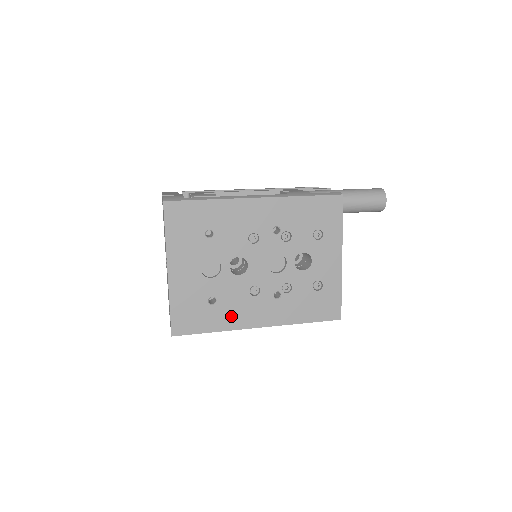
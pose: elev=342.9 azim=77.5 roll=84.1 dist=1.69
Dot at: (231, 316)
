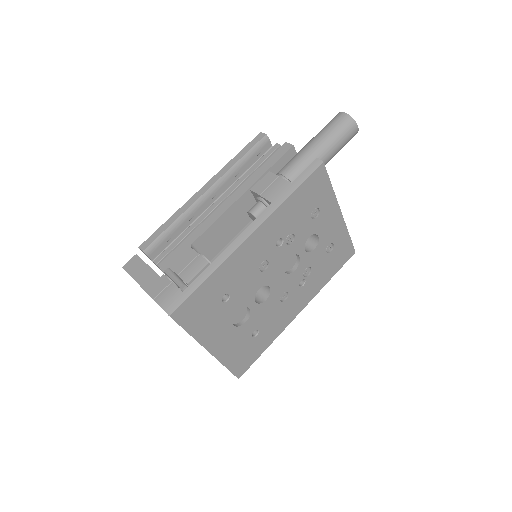
Dot at: (275, 328)
